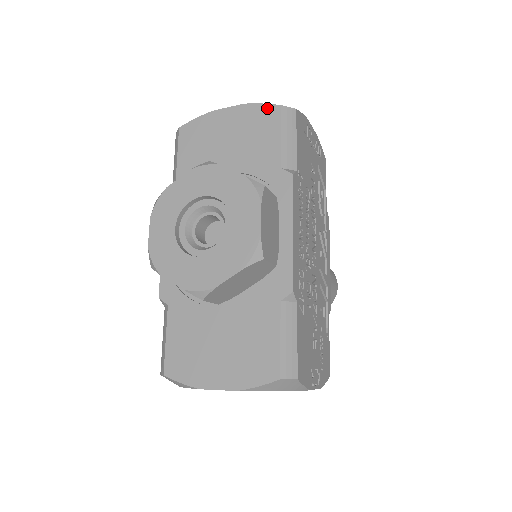
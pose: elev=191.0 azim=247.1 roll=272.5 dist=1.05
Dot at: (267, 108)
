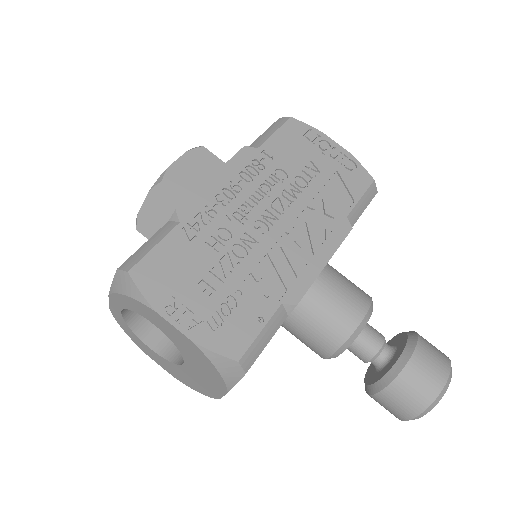
Dot at: occluded
